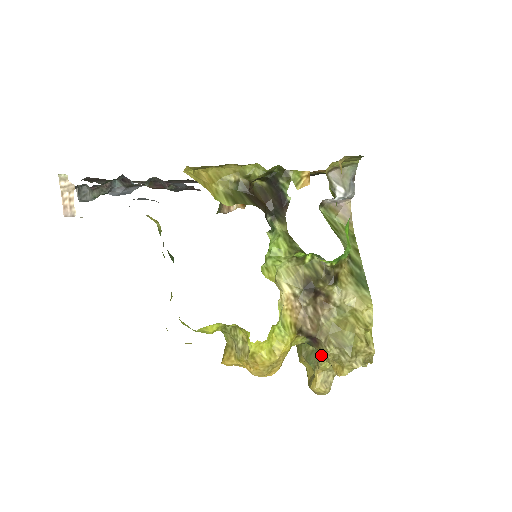
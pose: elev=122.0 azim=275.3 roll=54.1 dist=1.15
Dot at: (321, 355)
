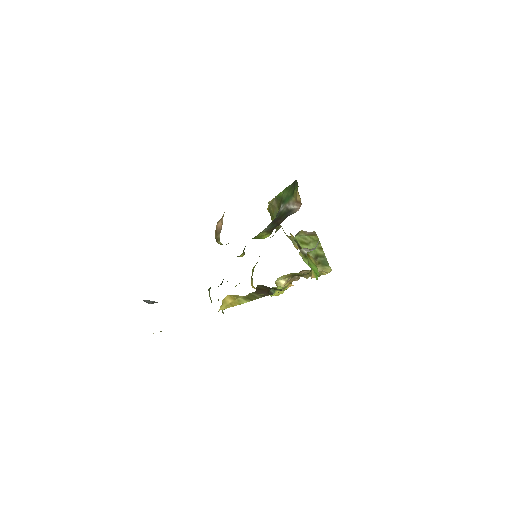
Dot at: occluded
